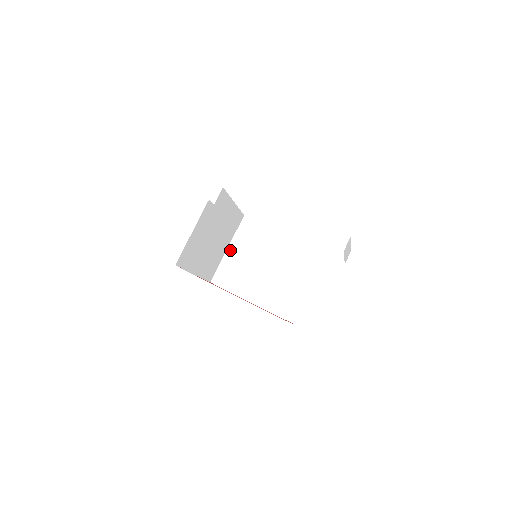
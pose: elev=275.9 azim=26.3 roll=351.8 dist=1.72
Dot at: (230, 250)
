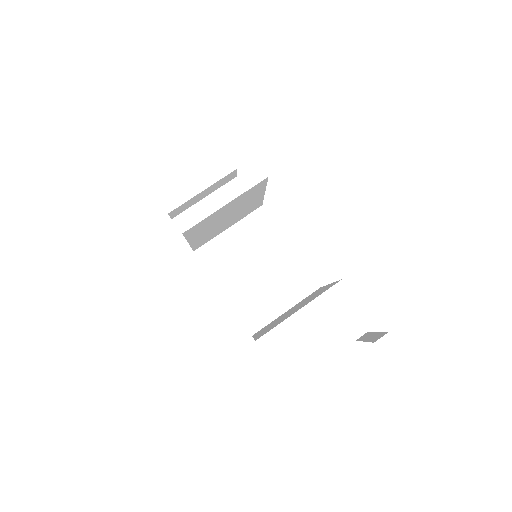
Dot at: (228, 228)
